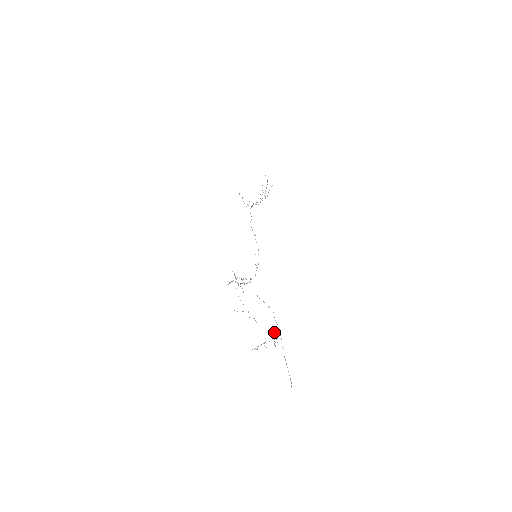
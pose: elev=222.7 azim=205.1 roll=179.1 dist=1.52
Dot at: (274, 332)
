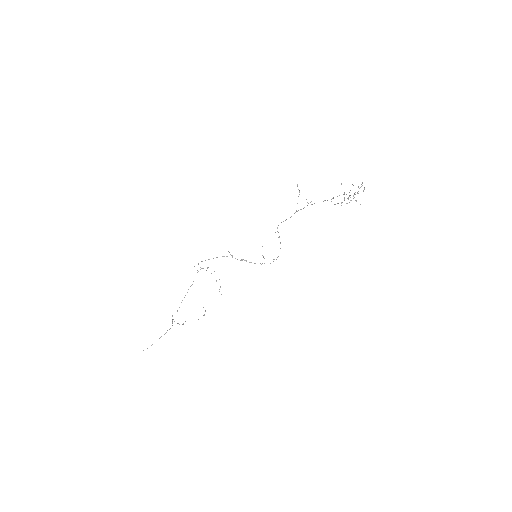
Dot at: (172, 319)
